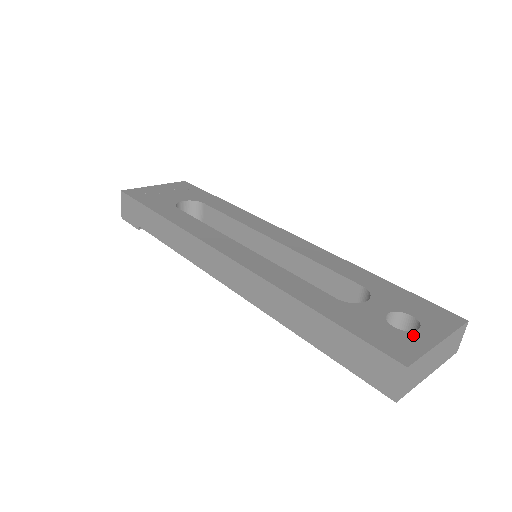
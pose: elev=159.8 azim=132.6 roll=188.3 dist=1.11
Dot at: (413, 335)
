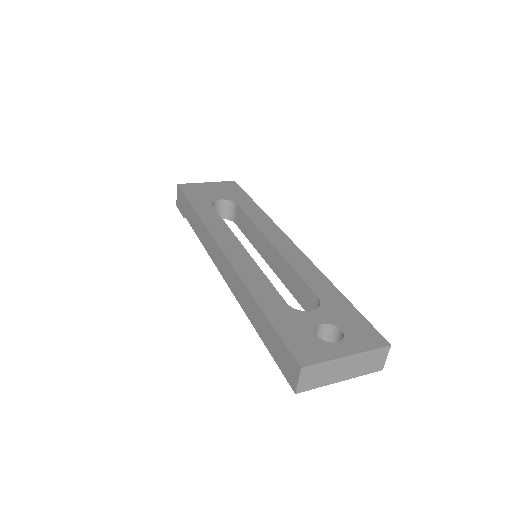
Dot at: (328, 345)
